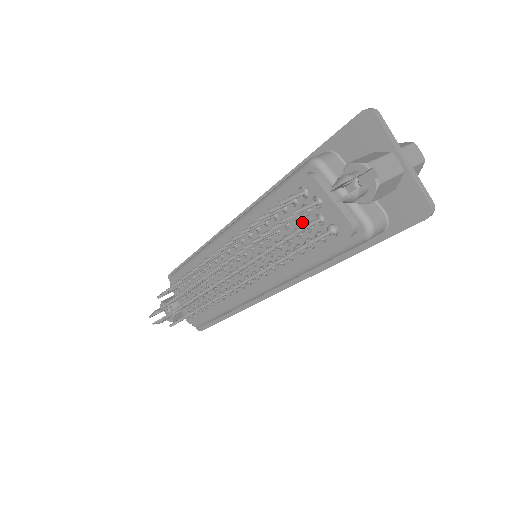
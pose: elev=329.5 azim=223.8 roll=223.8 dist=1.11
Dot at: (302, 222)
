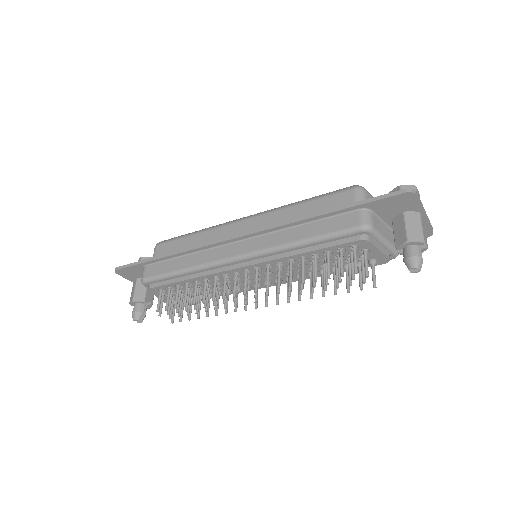
Dot at: (345, 259)
